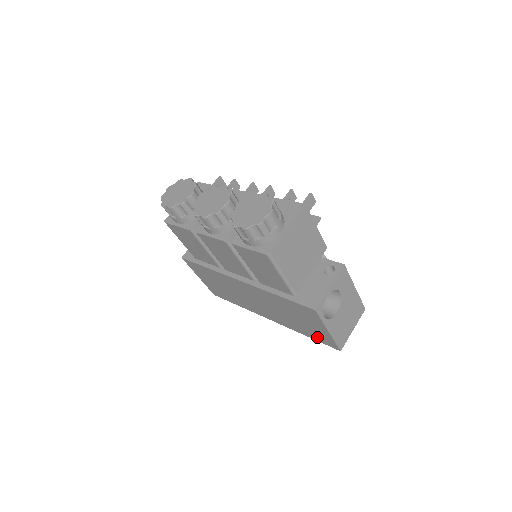
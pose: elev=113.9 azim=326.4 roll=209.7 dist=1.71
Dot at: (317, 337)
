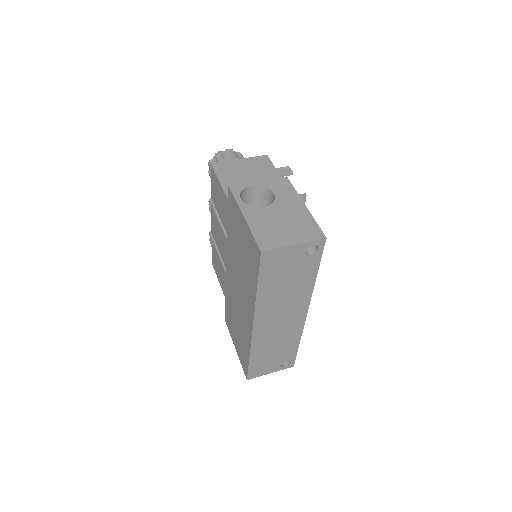
Dot at: (254, 264)
